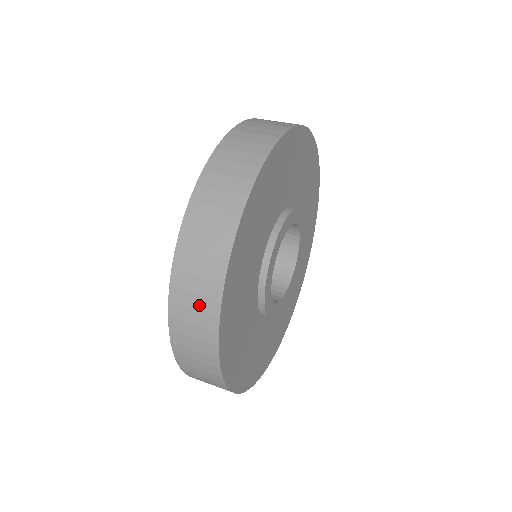
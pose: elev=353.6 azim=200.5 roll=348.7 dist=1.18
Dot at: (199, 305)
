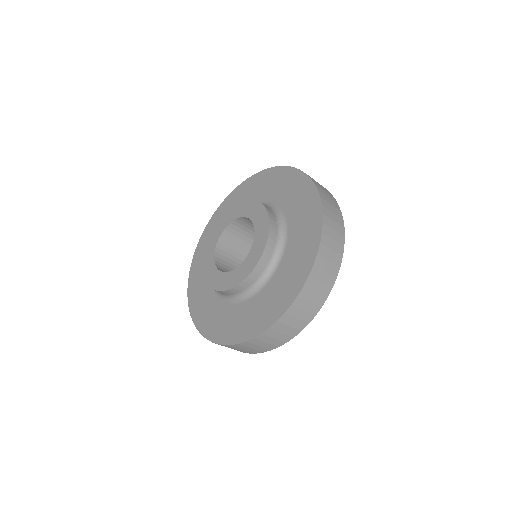
Dot at: (302, 317)
